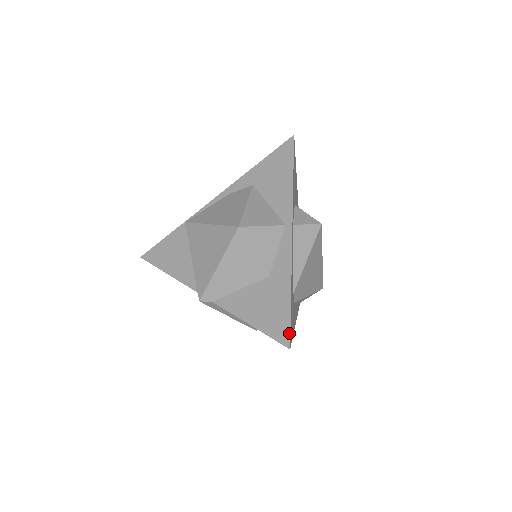
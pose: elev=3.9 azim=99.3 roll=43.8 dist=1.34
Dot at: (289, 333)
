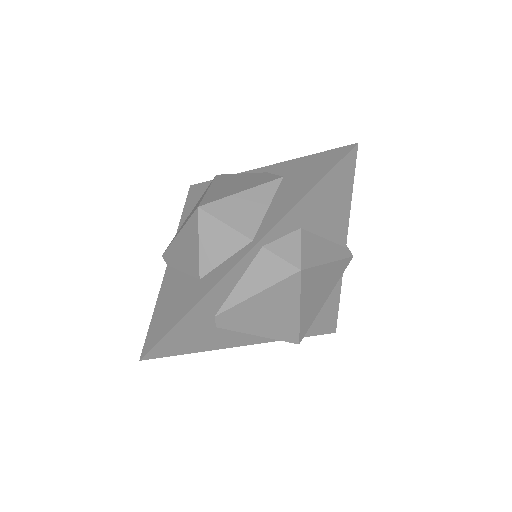
Dot at: (153, 346)
